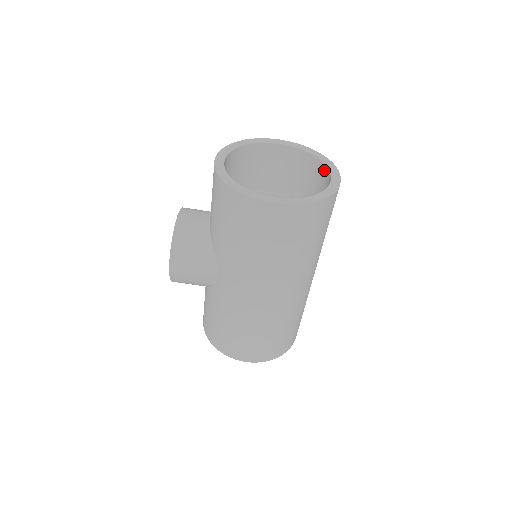
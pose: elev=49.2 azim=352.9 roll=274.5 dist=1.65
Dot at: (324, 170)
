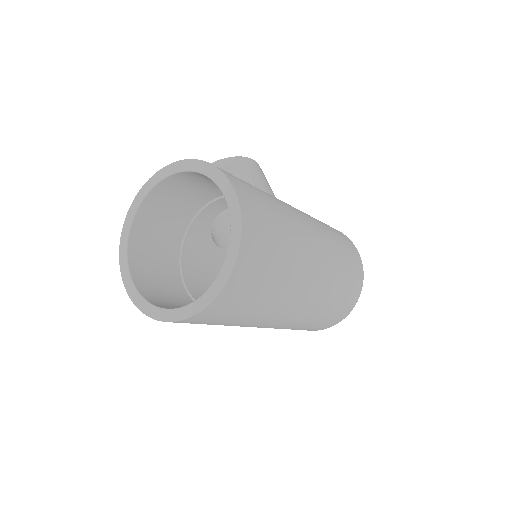
Dot at: occluded
